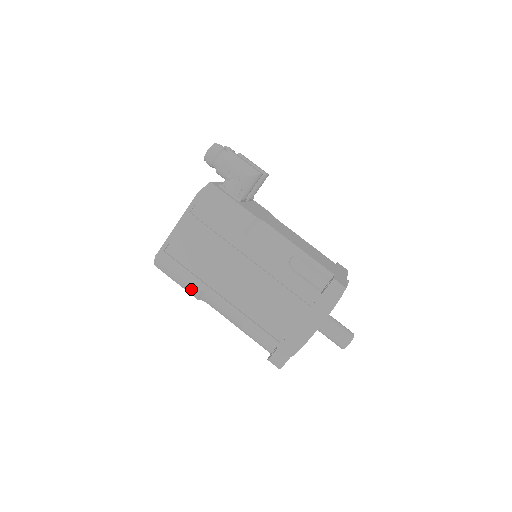
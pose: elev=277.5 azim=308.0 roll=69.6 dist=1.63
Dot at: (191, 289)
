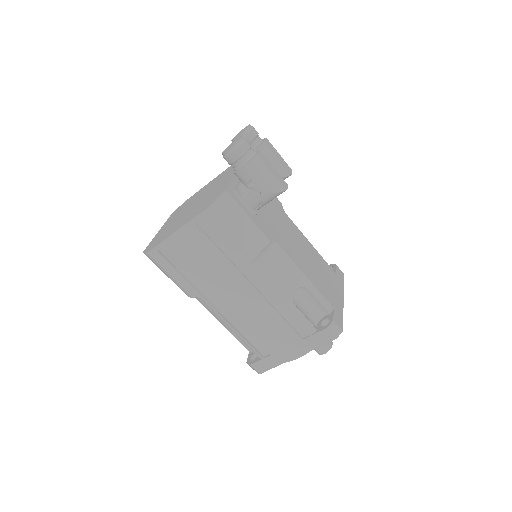
Dot at: (182, 290)
